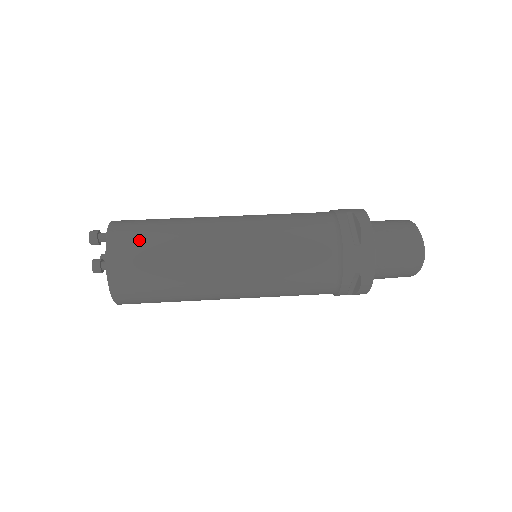
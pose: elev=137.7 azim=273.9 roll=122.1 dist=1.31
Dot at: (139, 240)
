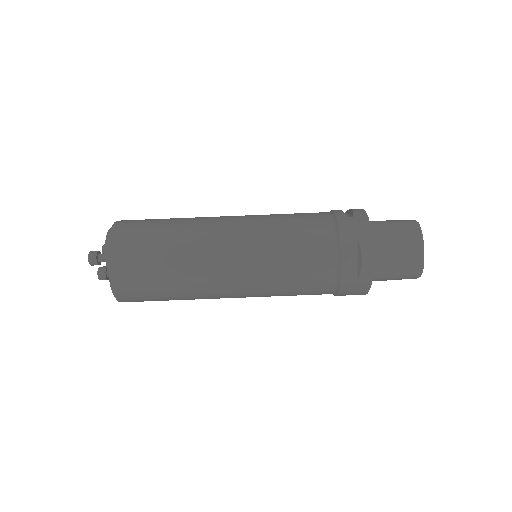
Dot at: (140, 274)
